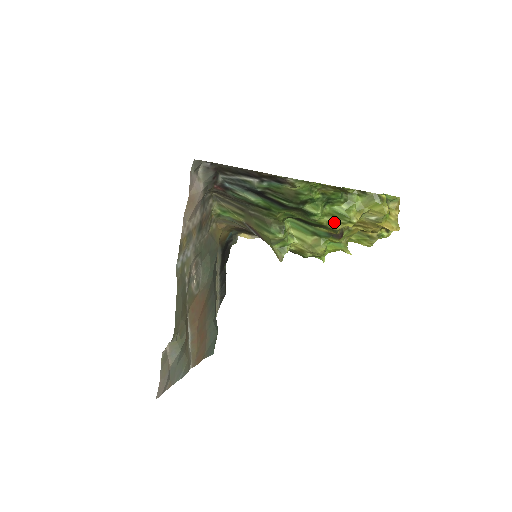
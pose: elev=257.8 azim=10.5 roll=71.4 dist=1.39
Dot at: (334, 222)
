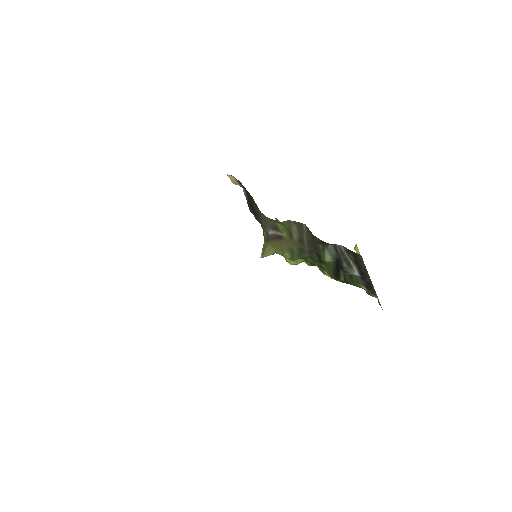
Dot at: occluded
